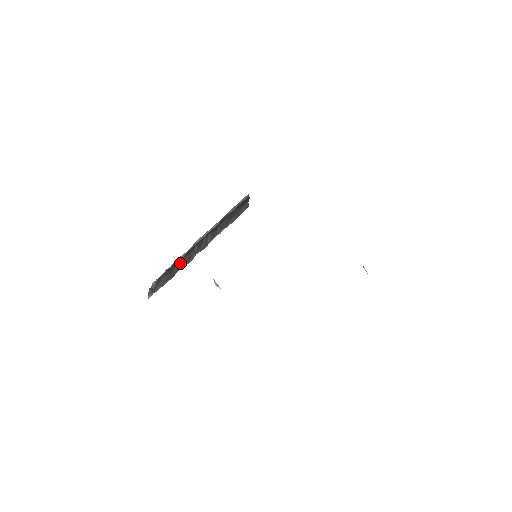
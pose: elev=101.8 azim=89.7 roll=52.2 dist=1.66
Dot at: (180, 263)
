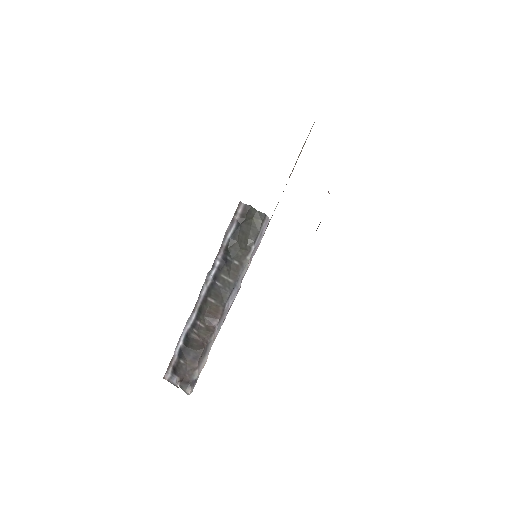
Dot at: (201, 330)
